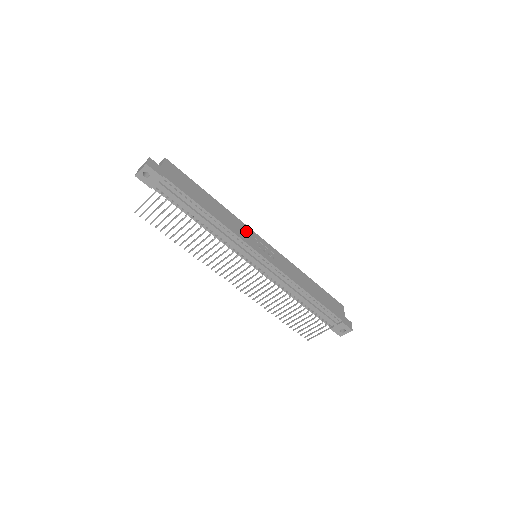
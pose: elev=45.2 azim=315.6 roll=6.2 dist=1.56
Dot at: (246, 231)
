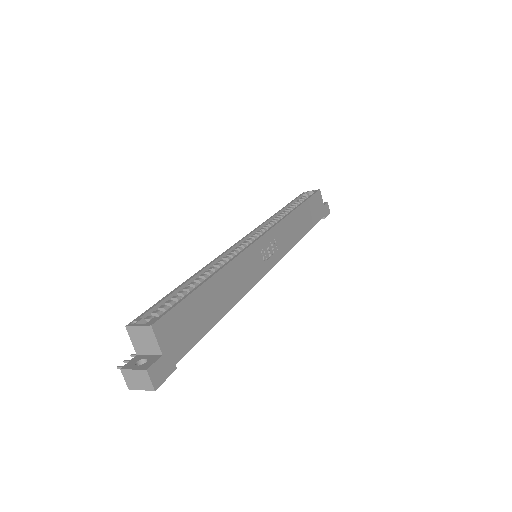
Dot at: (251, 260)
